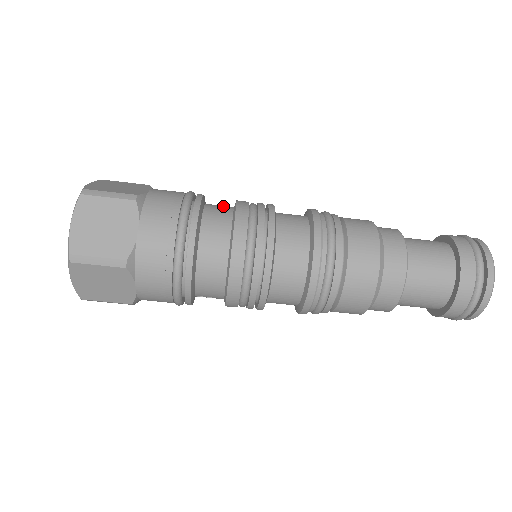
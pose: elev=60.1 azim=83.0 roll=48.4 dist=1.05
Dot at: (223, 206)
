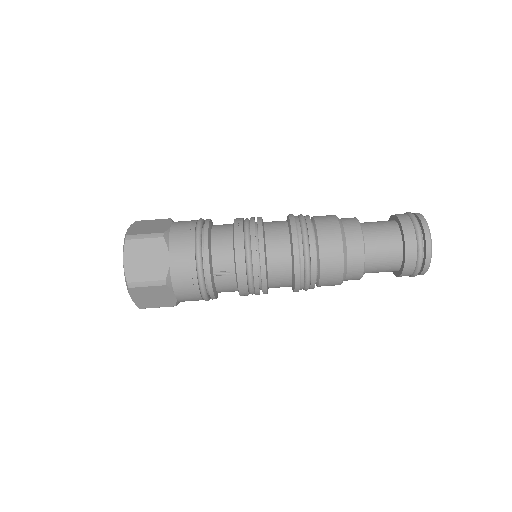
Dot at: occluded
